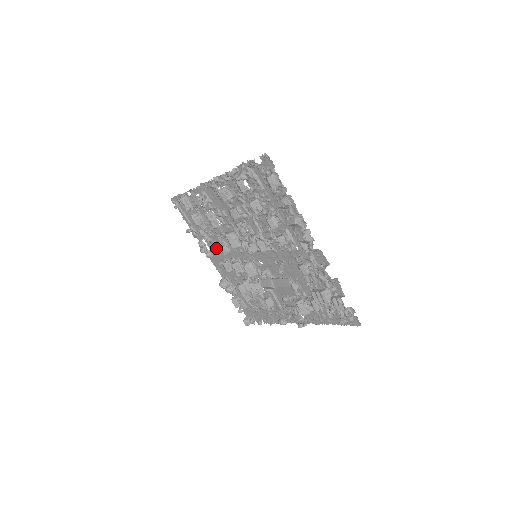
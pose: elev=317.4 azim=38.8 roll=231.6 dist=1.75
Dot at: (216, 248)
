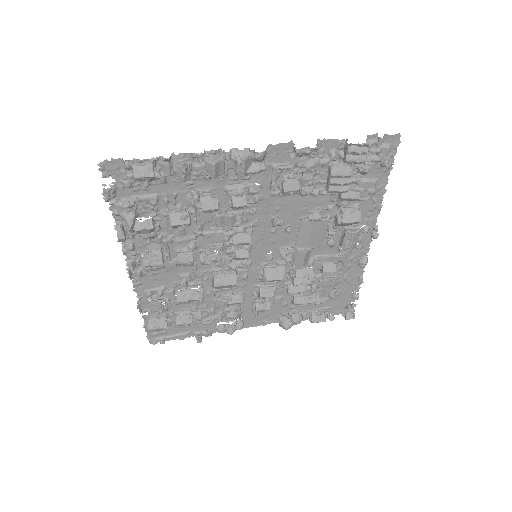
Dot at: (232, 311)
